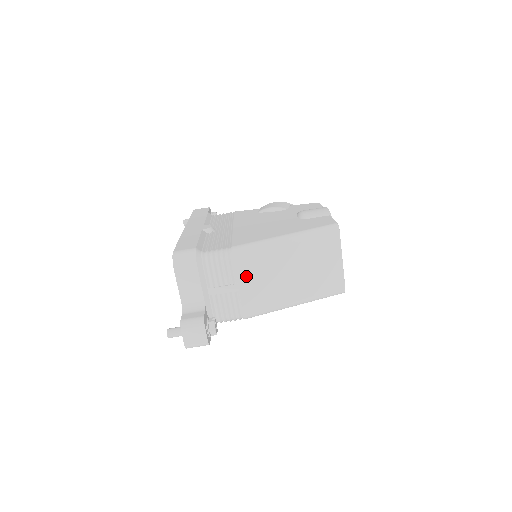
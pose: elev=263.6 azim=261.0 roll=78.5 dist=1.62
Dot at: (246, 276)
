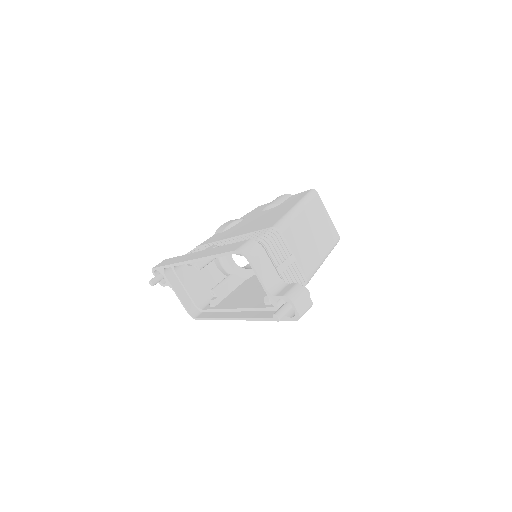
Dot at: (294, 245)
